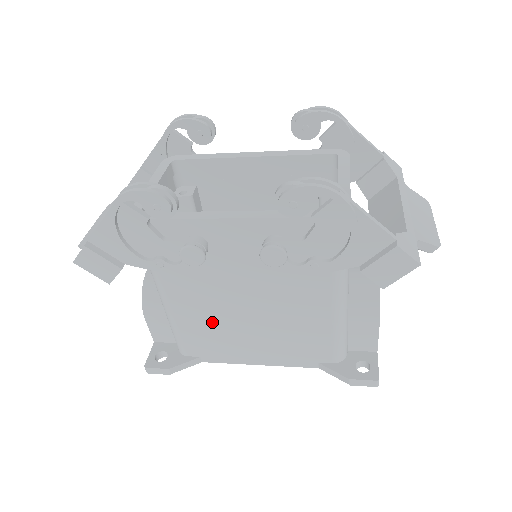
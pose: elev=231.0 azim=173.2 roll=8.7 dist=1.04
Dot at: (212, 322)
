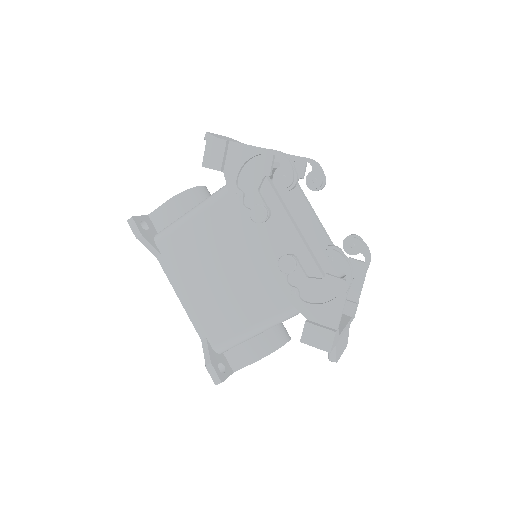
Dot at: (200, 249)
